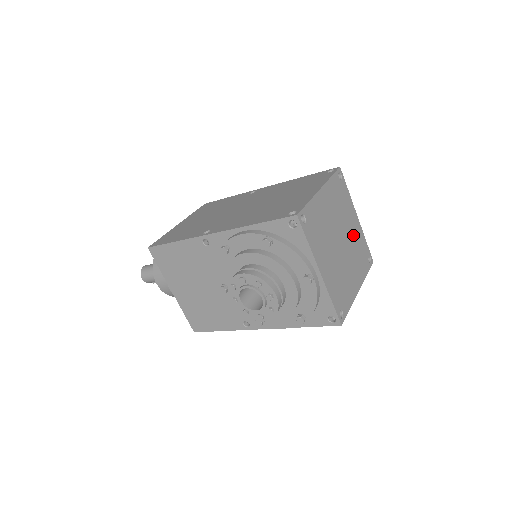
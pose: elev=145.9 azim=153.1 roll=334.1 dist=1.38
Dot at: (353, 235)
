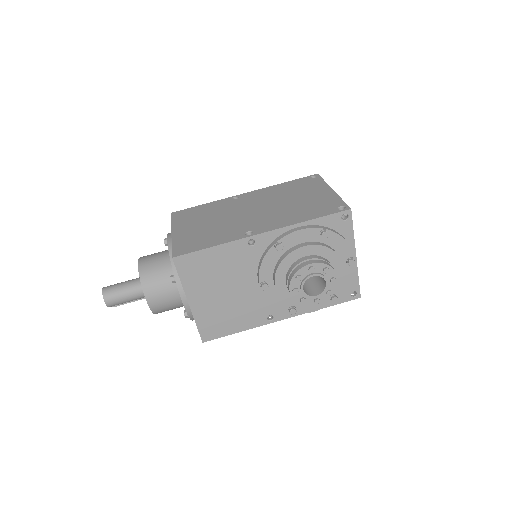
Dot at: occluded
